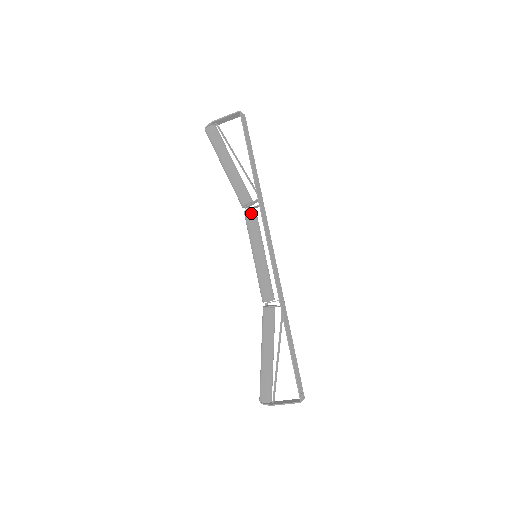
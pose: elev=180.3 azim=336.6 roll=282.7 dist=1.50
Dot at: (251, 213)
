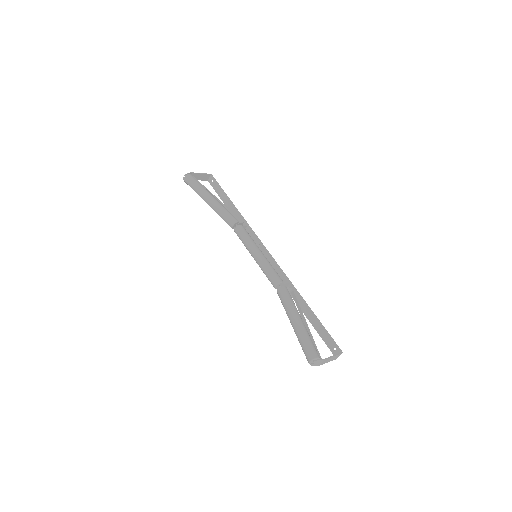
Dot at: occluded
